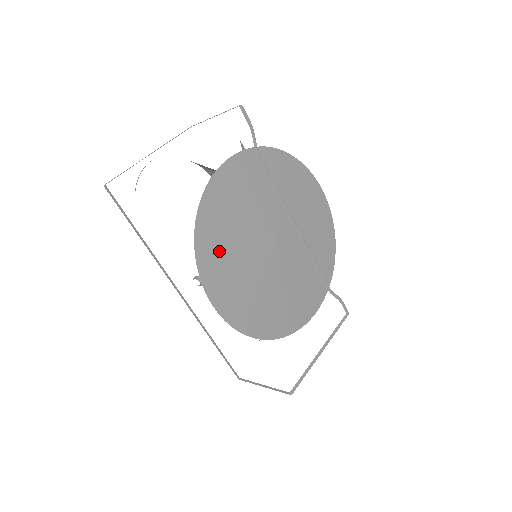
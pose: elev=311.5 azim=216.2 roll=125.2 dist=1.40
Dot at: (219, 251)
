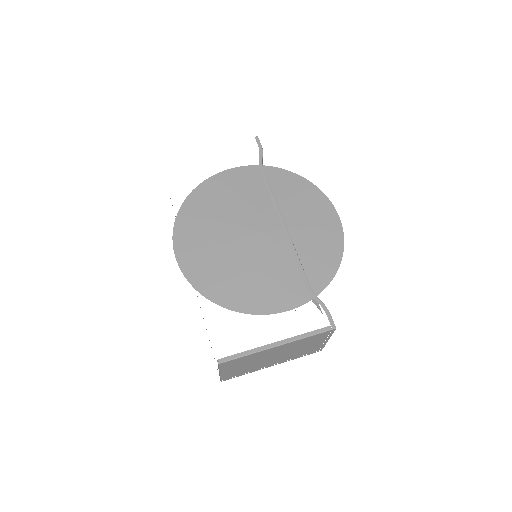
Dot at: (198, 220)
